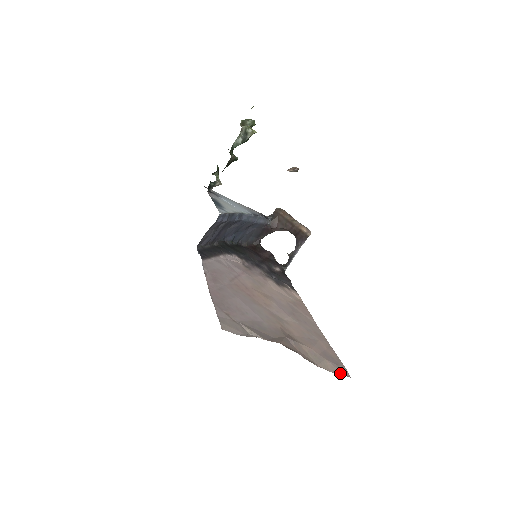
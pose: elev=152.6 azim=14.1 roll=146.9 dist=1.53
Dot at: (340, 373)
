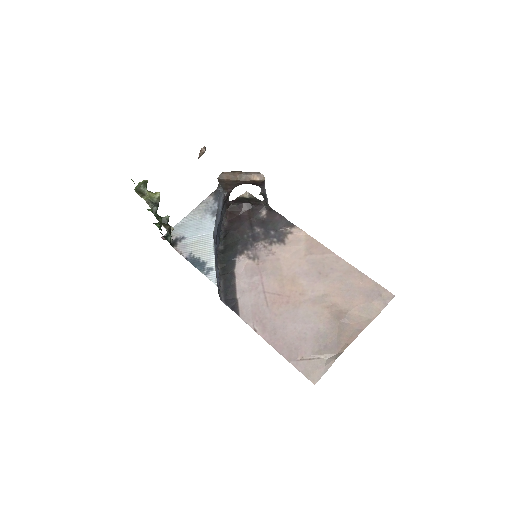
Dot at: (387, 302)
